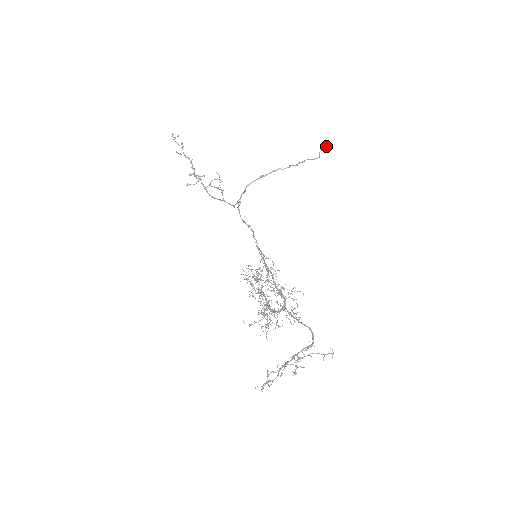
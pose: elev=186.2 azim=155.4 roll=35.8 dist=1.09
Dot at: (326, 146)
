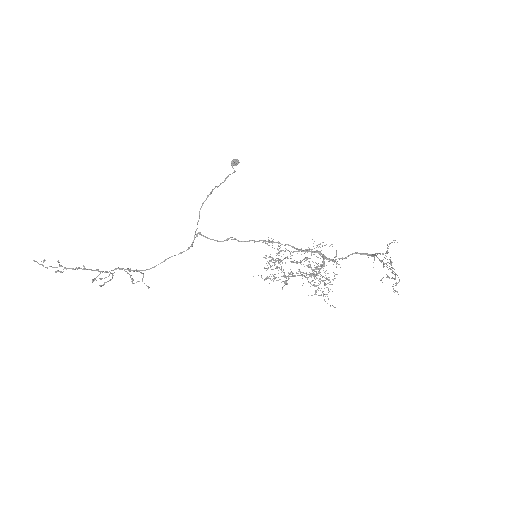
Dot at: (236, 160)
